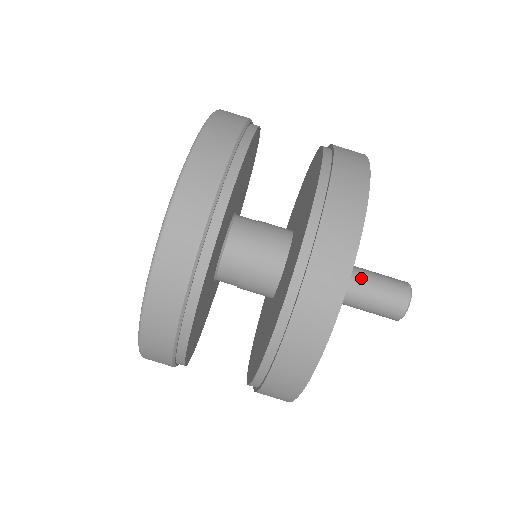
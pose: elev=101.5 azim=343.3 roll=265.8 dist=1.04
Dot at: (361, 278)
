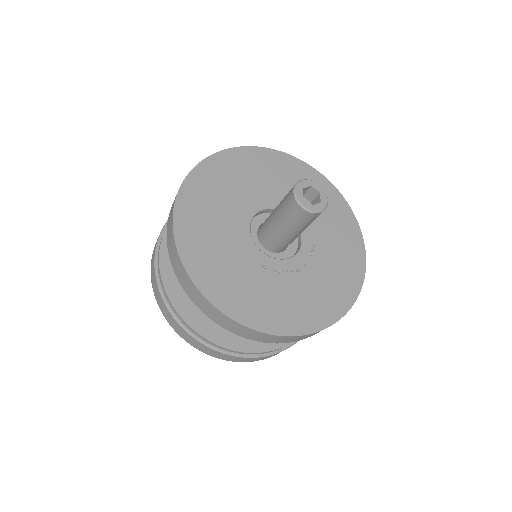
Dot at: occluded
